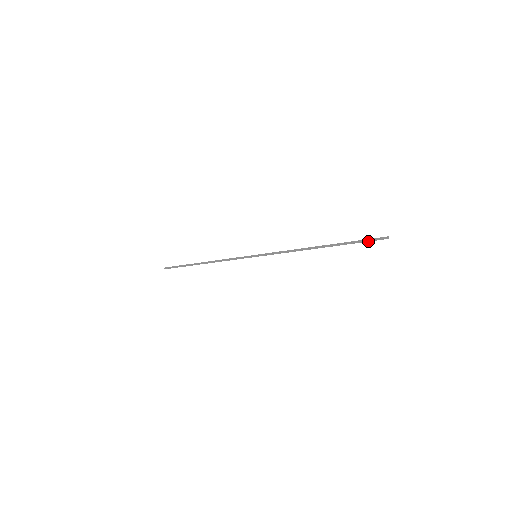
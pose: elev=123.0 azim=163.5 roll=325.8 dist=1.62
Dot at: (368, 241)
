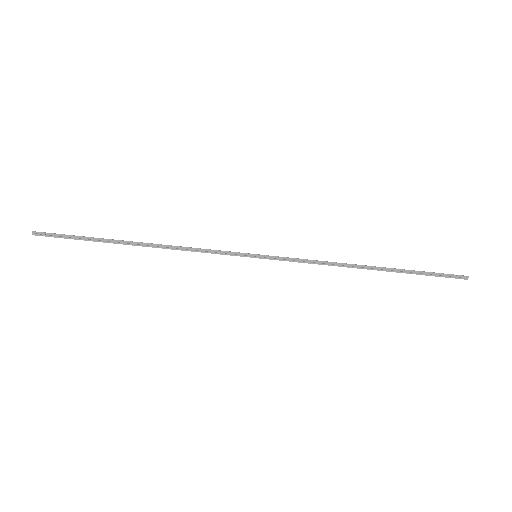
Dot at: occluded
